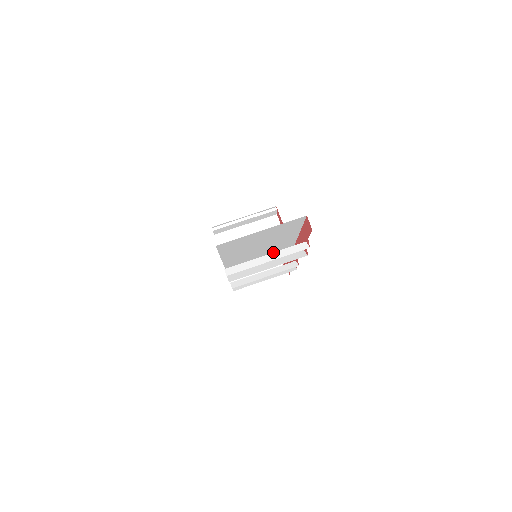
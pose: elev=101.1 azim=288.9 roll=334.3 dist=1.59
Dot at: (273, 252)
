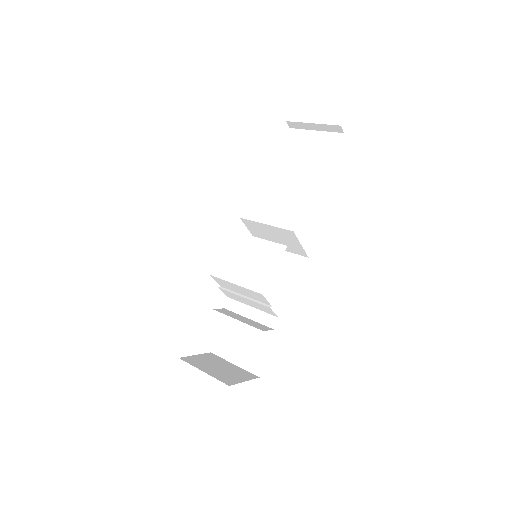
Dot at: (284, 211)
